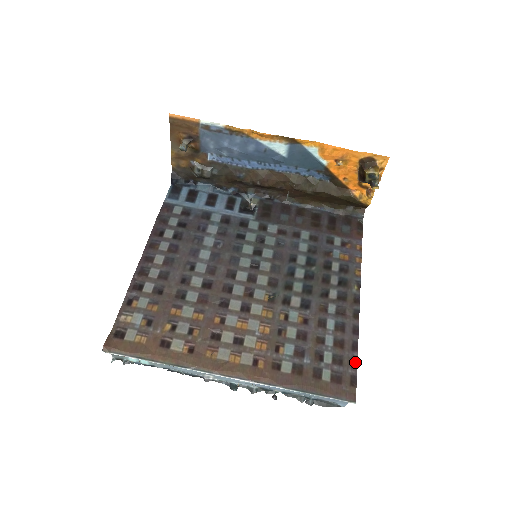
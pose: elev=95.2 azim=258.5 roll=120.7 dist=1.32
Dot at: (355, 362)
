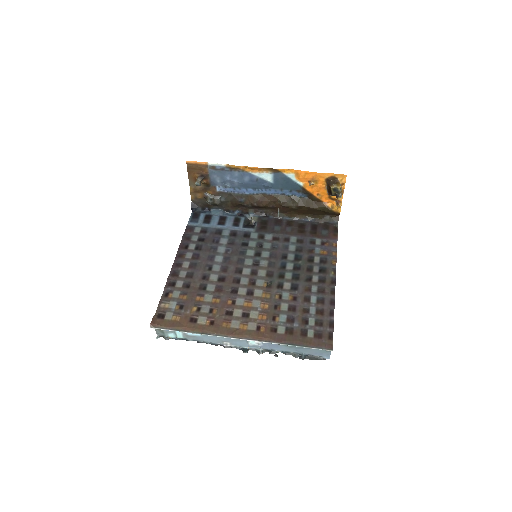
Dot at: (332, 323)
